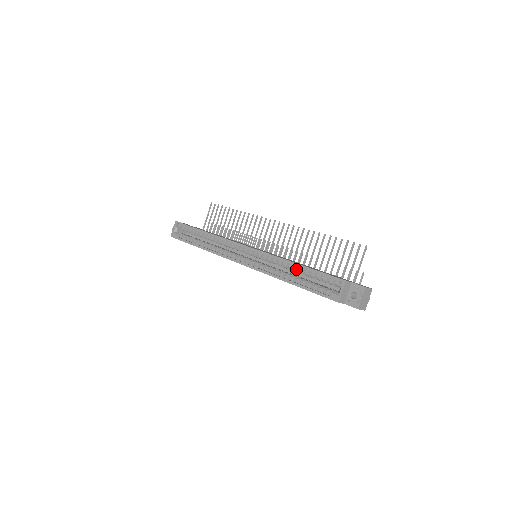
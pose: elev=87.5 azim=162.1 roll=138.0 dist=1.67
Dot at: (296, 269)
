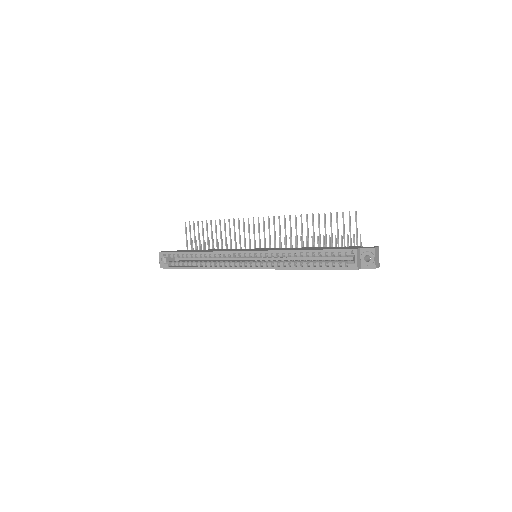
Dot at: (305, 255)
